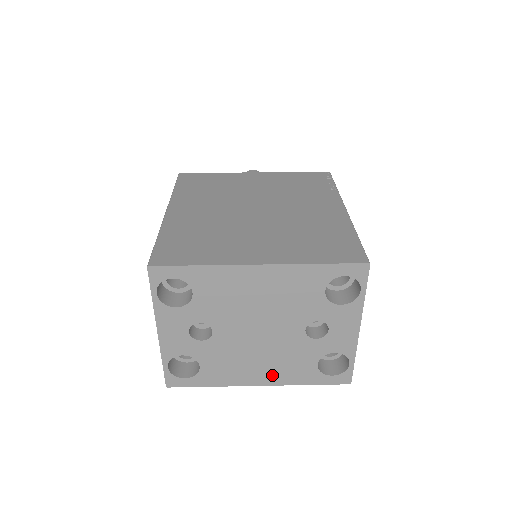
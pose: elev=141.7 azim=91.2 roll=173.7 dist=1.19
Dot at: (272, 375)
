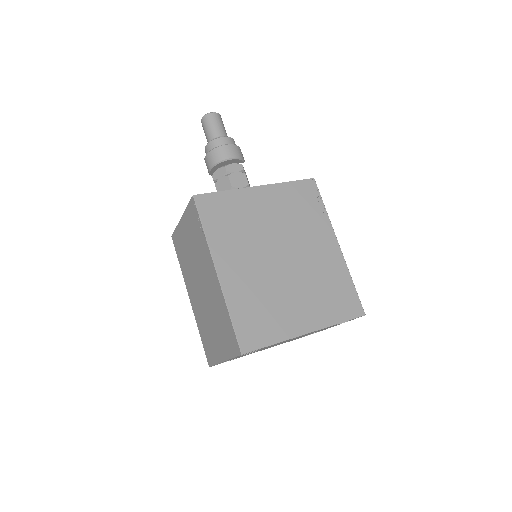
Dot at: (276, 345)
